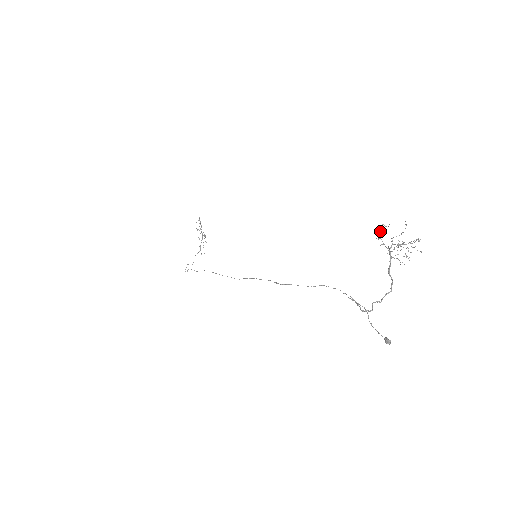
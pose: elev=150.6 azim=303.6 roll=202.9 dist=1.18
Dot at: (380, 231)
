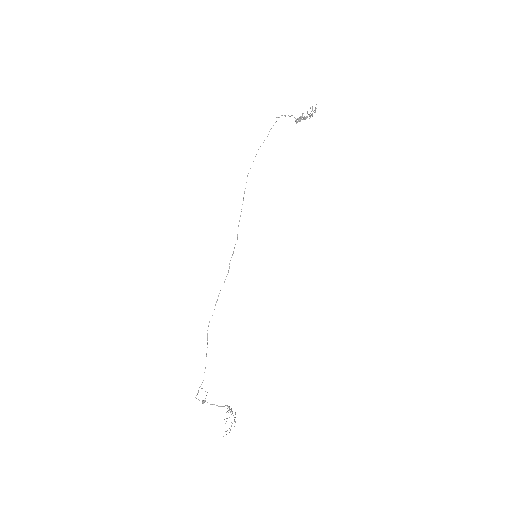
Dot at: occluded
